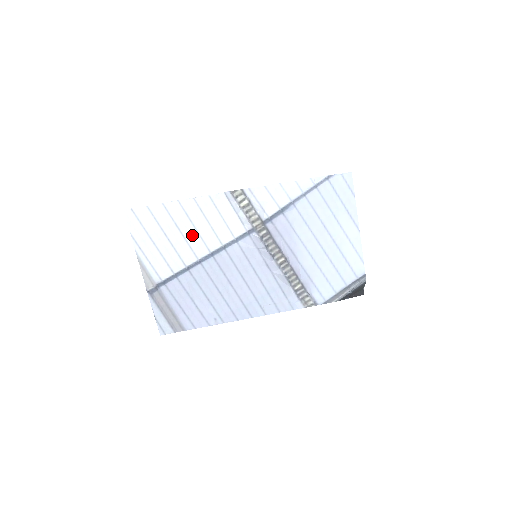
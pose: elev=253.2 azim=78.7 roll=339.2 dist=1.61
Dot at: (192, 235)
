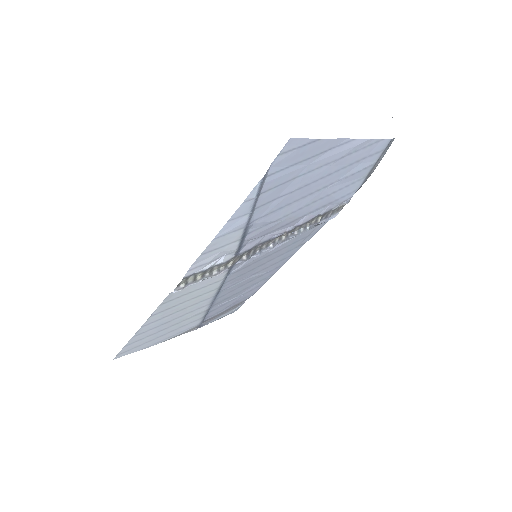
Dot at: (185, 311)
